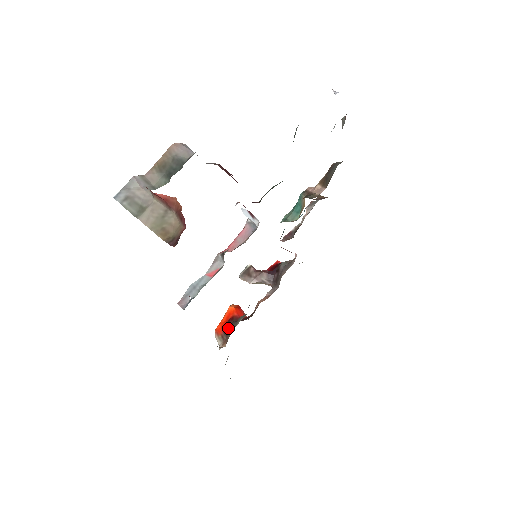
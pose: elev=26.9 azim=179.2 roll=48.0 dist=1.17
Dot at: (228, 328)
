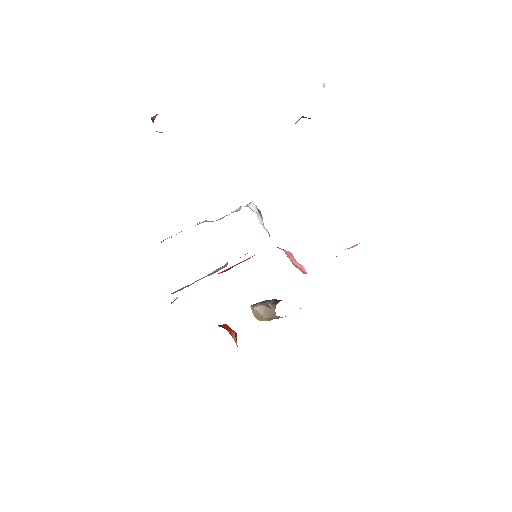
Dot at: occluded
